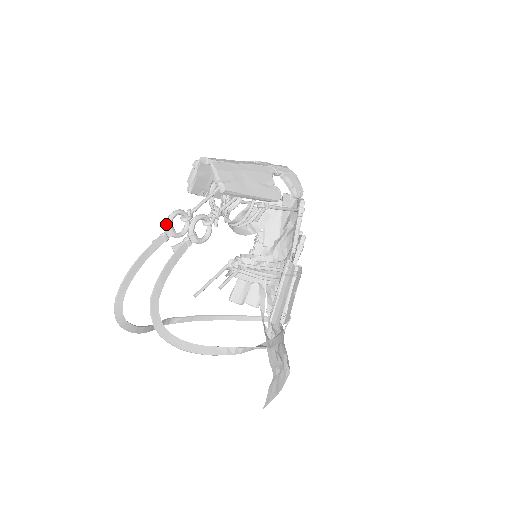
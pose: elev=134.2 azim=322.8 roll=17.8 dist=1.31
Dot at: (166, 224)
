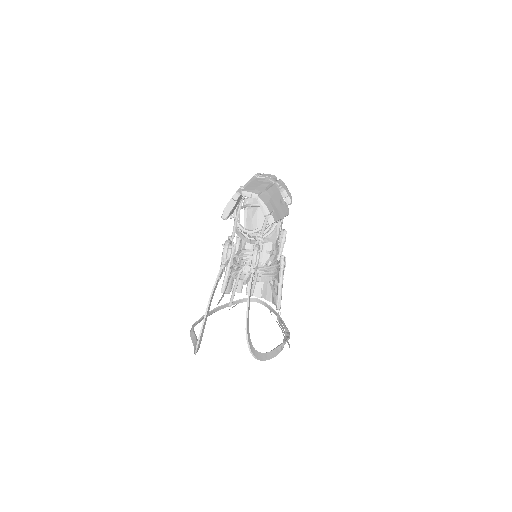
Dot at: (223, 256)
